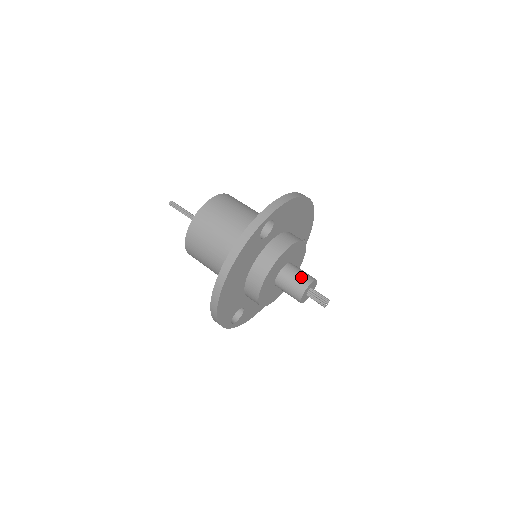
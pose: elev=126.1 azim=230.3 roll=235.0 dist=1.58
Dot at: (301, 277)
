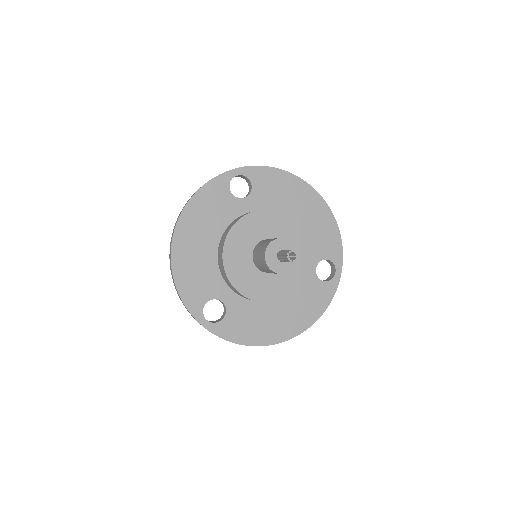
Dot at: (274, 238)
